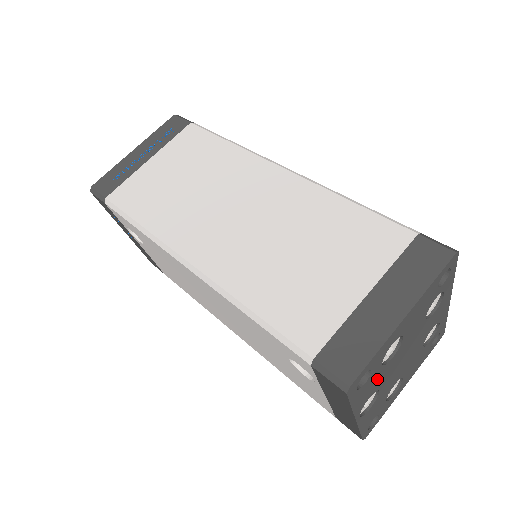
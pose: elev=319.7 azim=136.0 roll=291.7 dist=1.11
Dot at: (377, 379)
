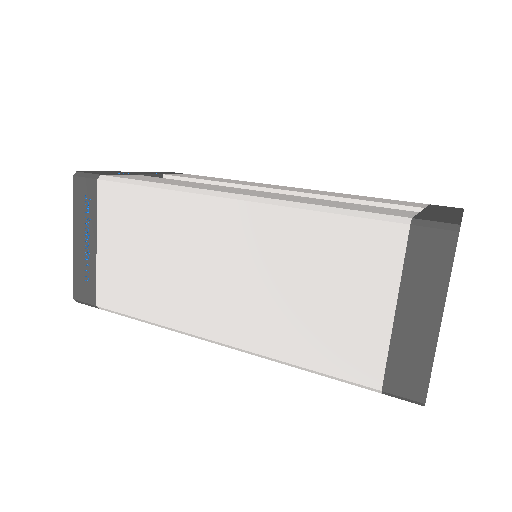
Dot at: occluded
